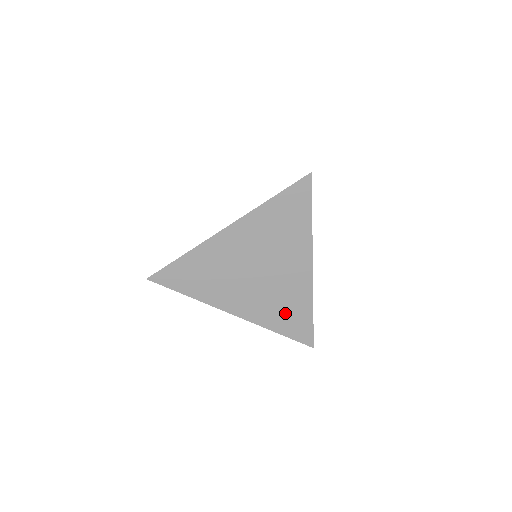
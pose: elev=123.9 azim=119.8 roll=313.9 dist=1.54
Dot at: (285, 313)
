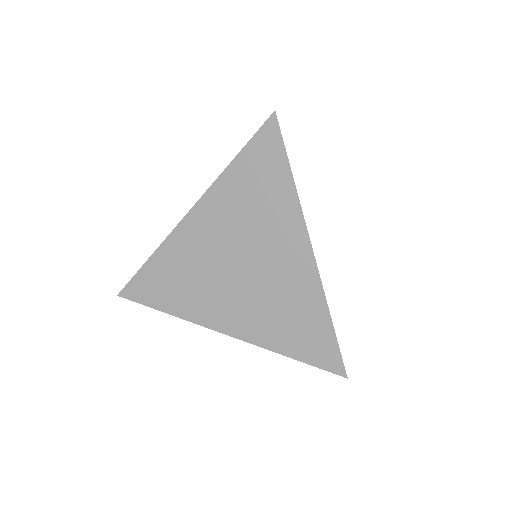
Dot at: (291, 325)
